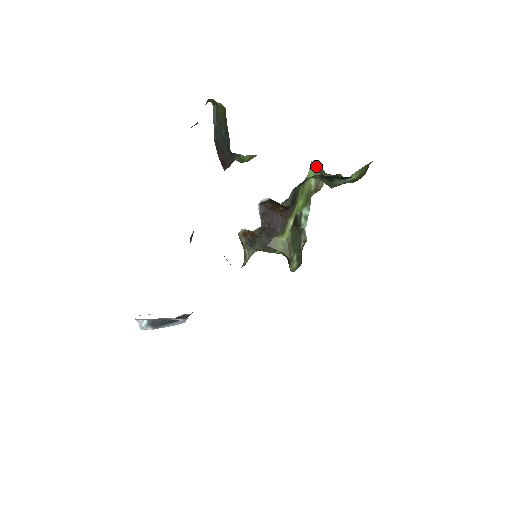
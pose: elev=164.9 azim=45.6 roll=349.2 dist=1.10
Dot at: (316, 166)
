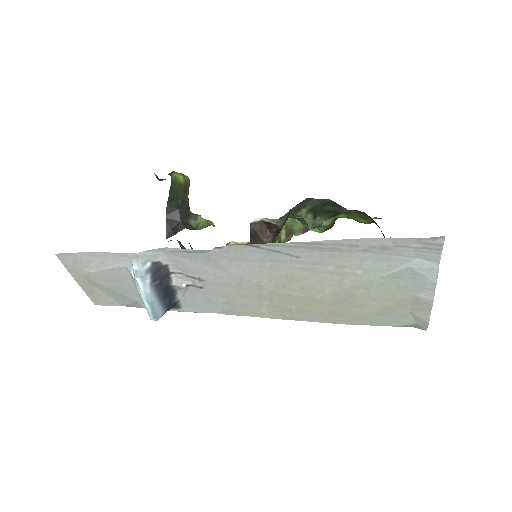
Dot at: (288, 219)
